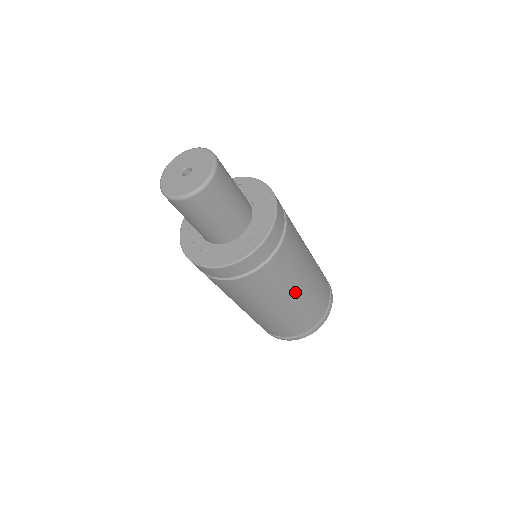
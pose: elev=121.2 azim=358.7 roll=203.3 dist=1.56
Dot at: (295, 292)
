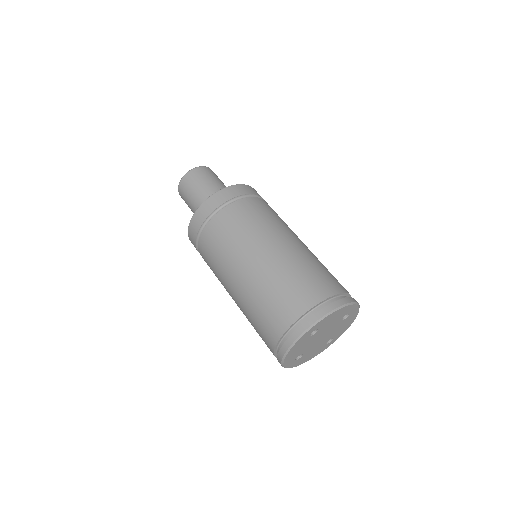
Dot at: (249, 259)
